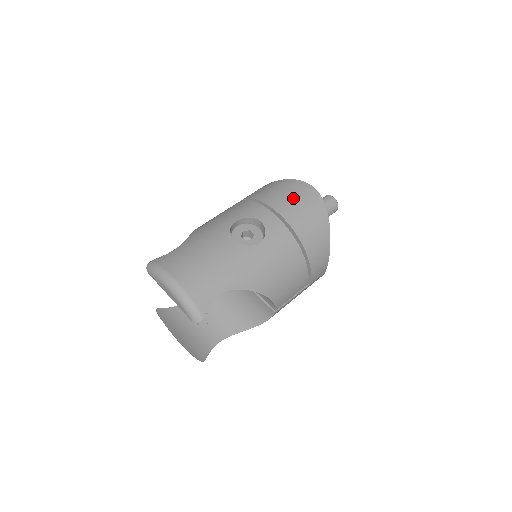
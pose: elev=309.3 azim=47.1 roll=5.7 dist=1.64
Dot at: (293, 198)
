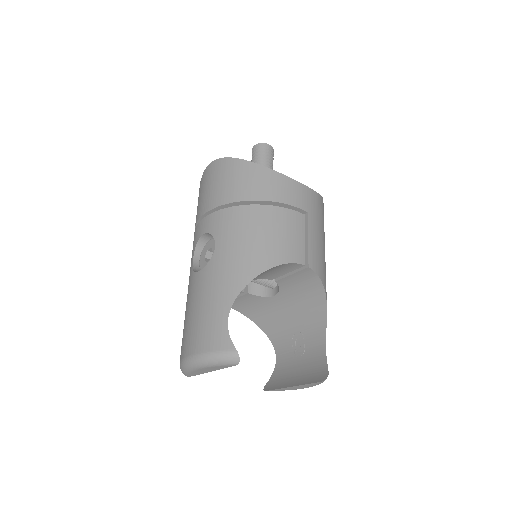
Dot at: (207, 189)
